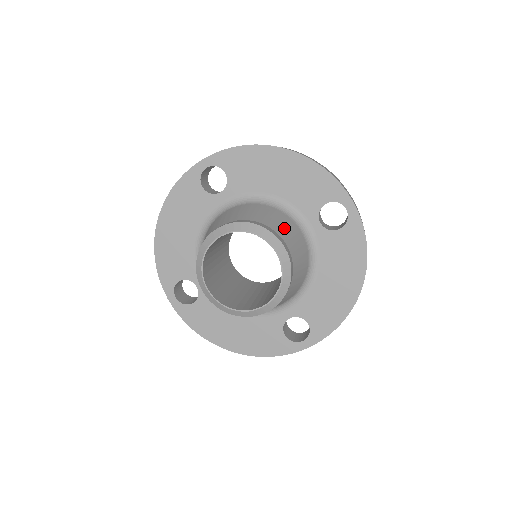
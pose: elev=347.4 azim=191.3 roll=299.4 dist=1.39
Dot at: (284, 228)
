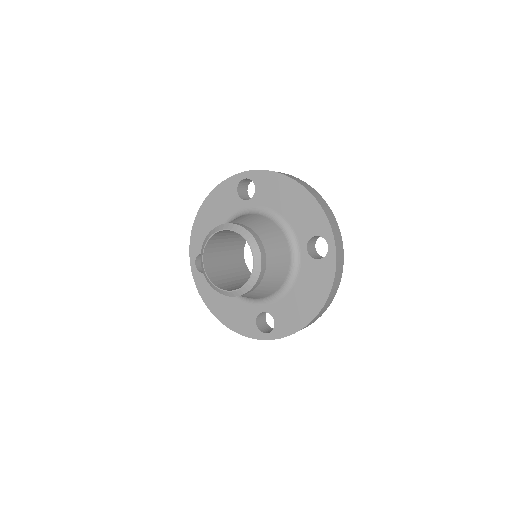
Dot at: (273, 242)
